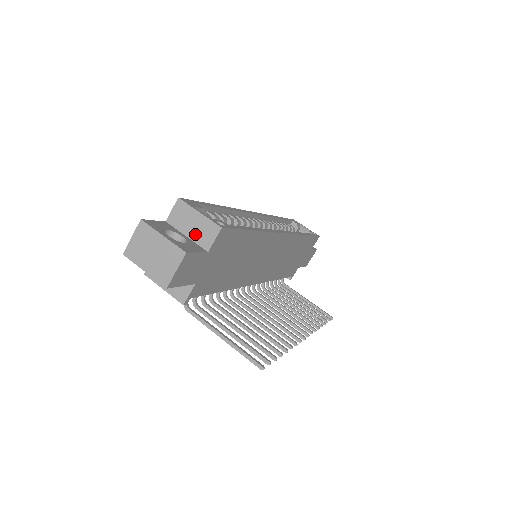
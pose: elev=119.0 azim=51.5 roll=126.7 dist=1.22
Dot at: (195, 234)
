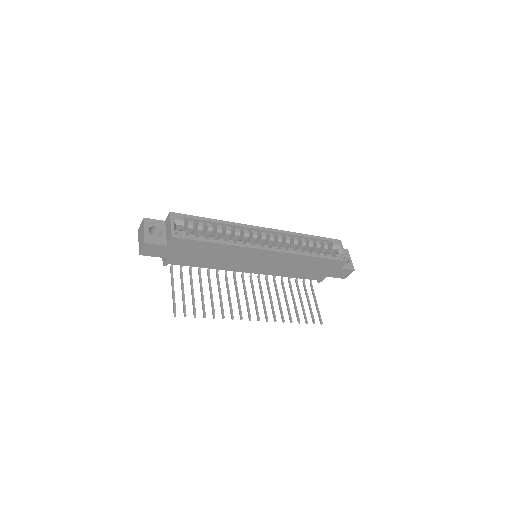
Dot at: (167, 234)
